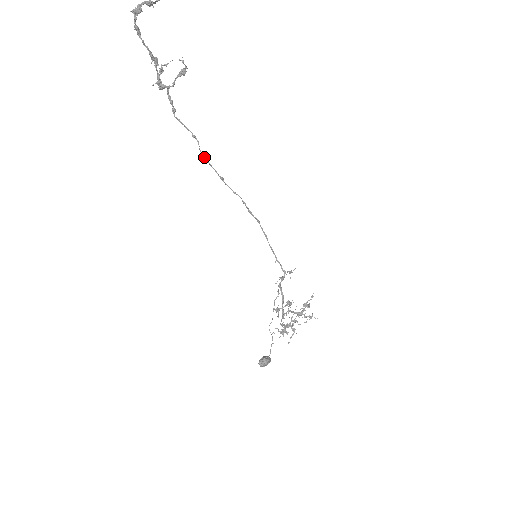
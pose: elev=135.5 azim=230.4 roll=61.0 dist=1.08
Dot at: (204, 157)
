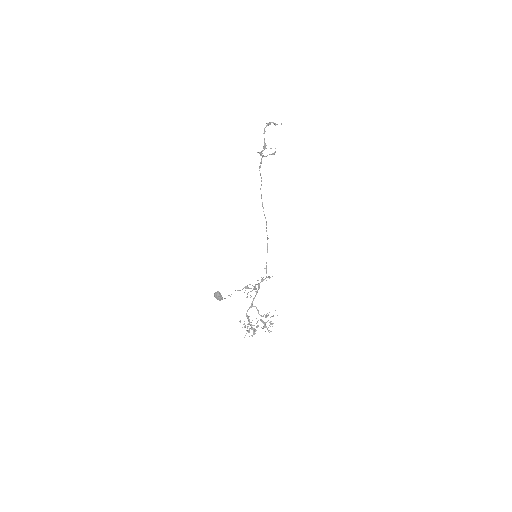
Dot at: occluded
